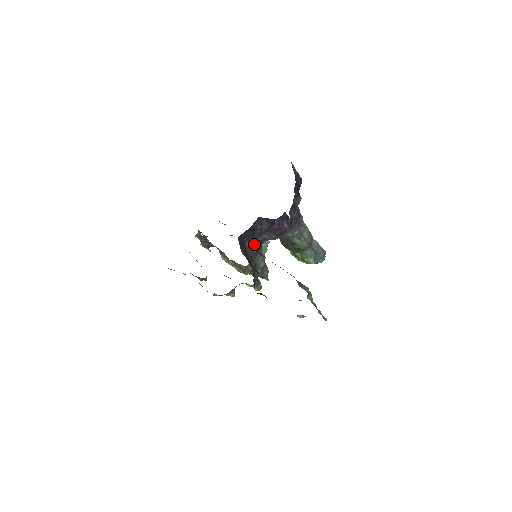
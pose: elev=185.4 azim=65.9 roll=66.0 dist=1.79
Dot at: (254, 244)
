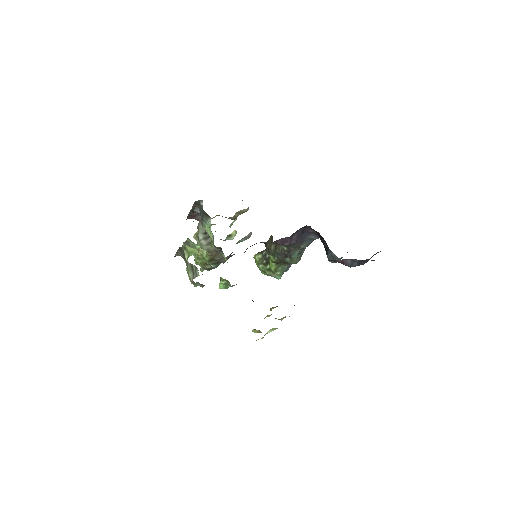
Dot at: occluded
